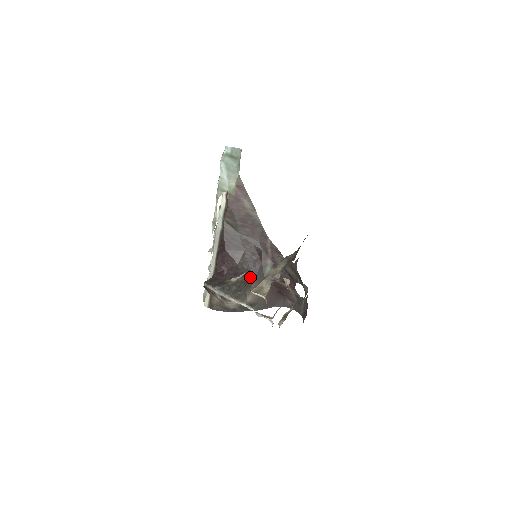
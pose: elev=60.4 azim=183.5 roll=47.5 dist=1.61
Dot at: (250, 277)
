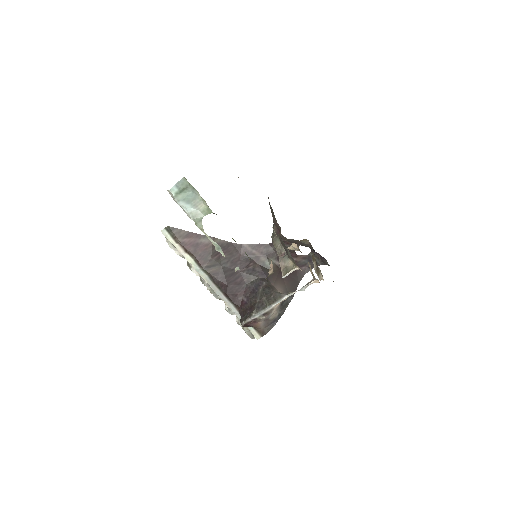
Dot at: (264, 281)
